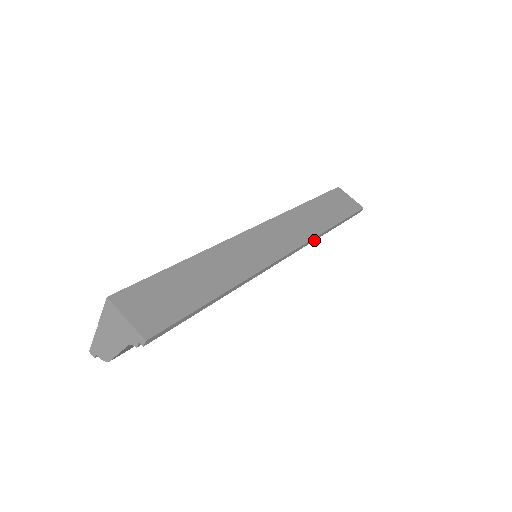
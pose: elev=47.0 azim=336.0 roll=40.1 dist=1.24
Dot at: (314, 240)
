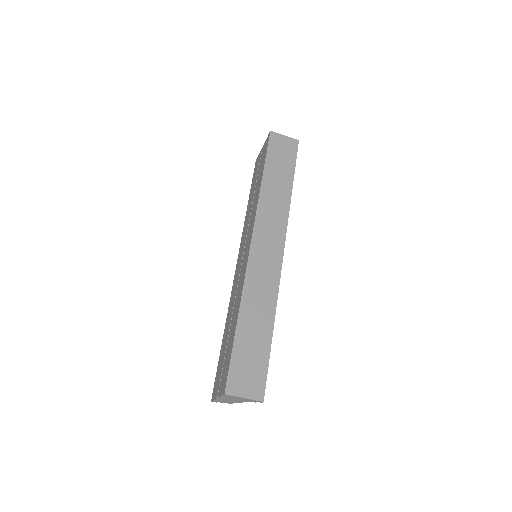
Dot at: occluded
